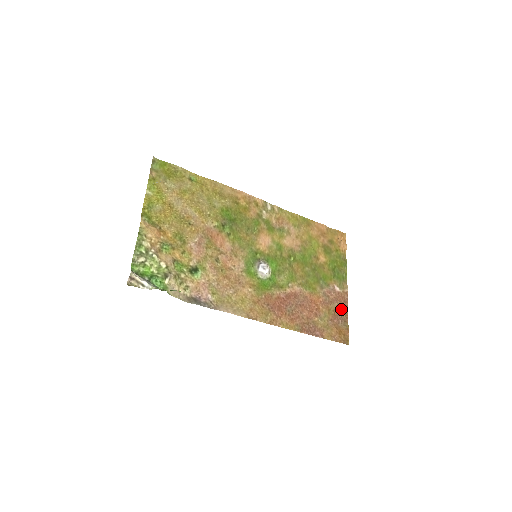
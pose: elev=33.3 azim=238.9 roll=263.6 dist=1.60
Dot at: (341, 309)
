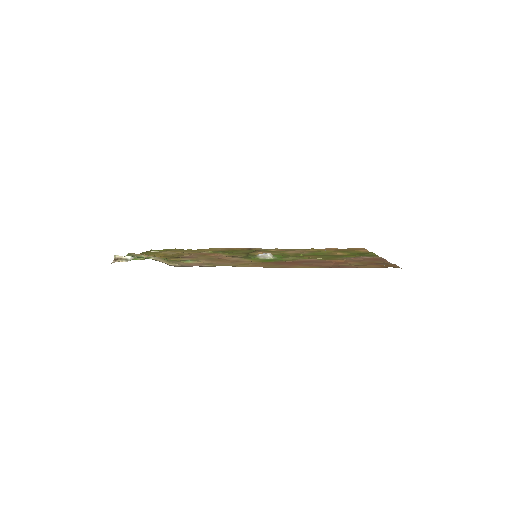
Dot at: (378, 262)
